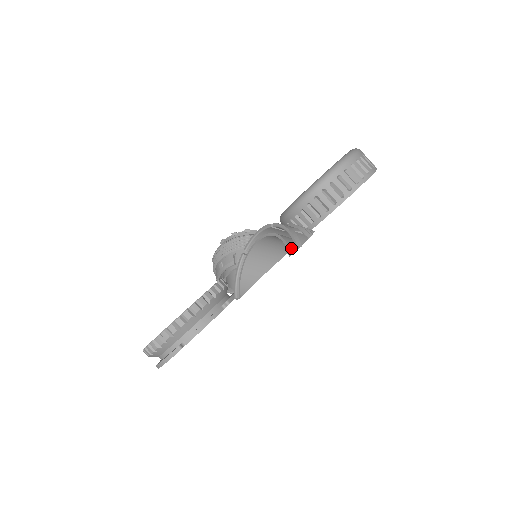
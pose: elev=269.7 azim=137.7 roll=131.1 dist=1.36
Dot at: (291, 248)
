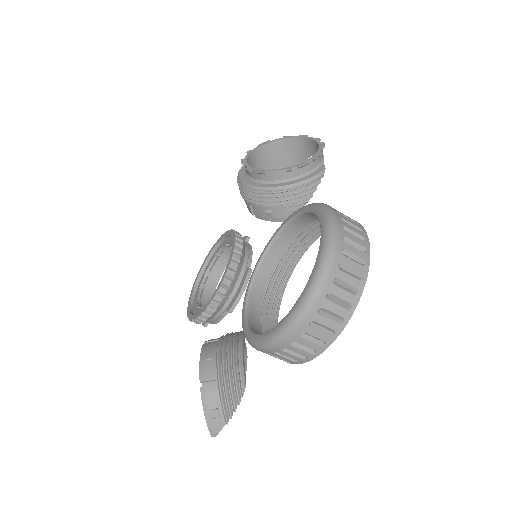
Dot at: occluded
